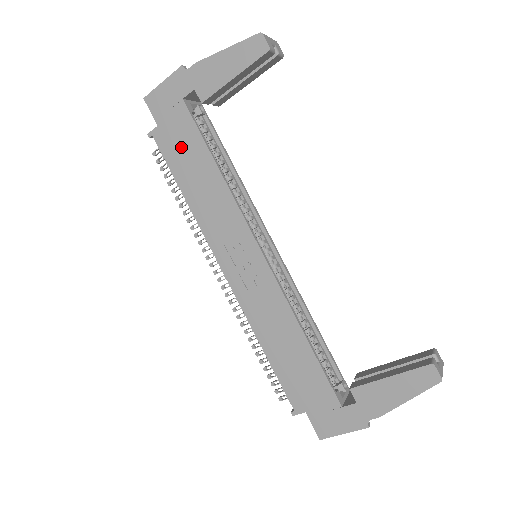
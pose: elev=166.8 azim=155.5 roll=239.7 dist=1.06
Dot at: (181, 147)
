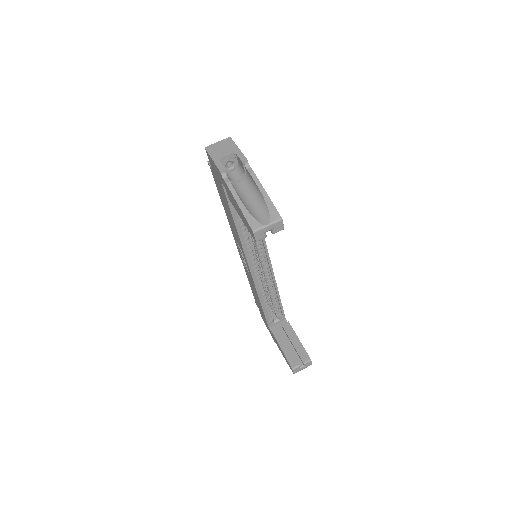
Dot at: (221, 193)
